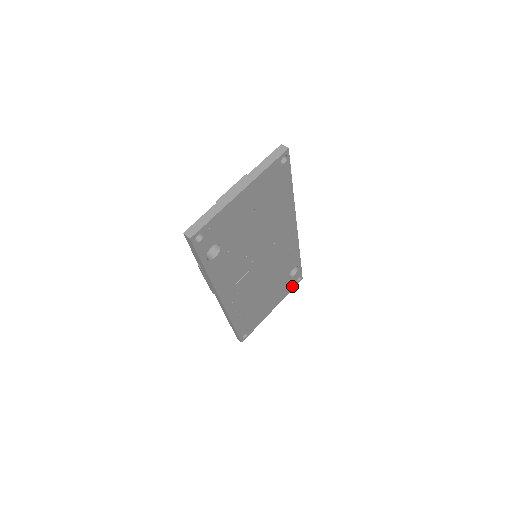
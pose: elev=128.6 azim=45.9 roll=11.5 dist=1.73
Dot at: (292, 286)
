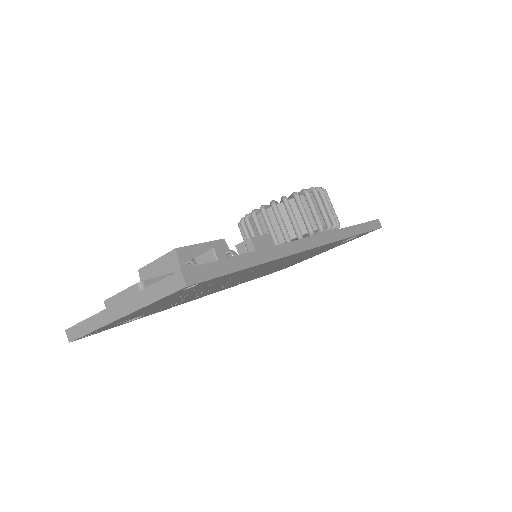
Dot at: (359, 236)
